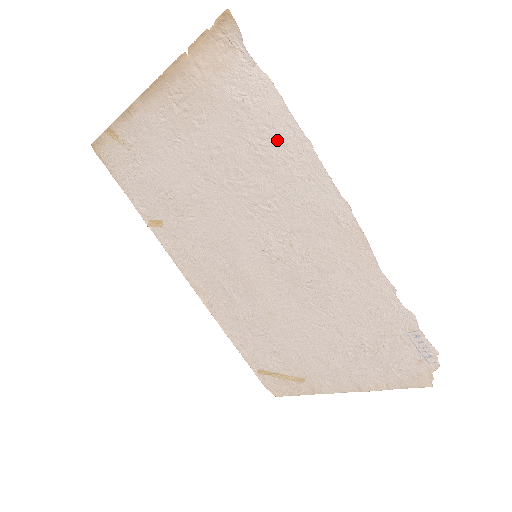
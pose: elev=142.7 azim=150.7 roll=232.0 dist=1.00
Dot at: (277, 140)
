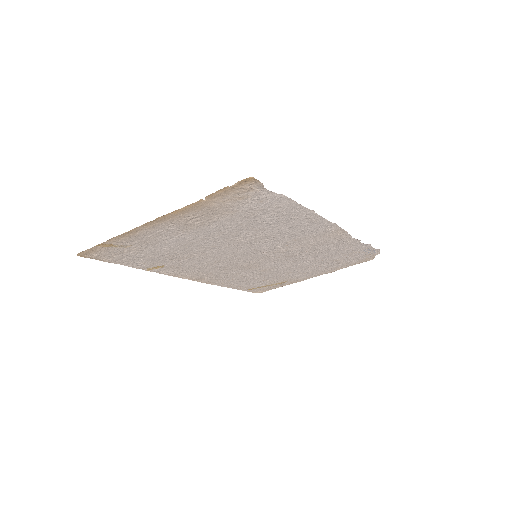
Dot at: (285, 215)
